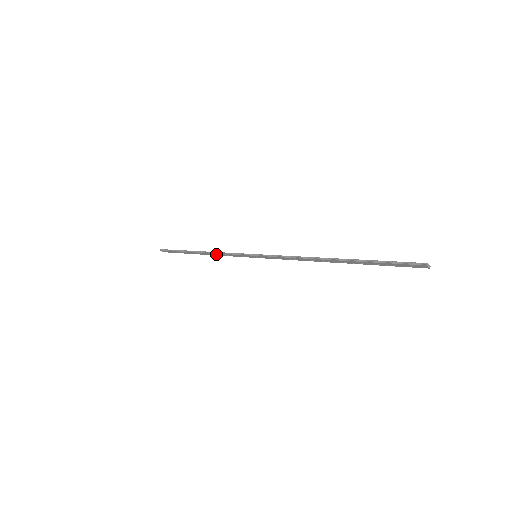
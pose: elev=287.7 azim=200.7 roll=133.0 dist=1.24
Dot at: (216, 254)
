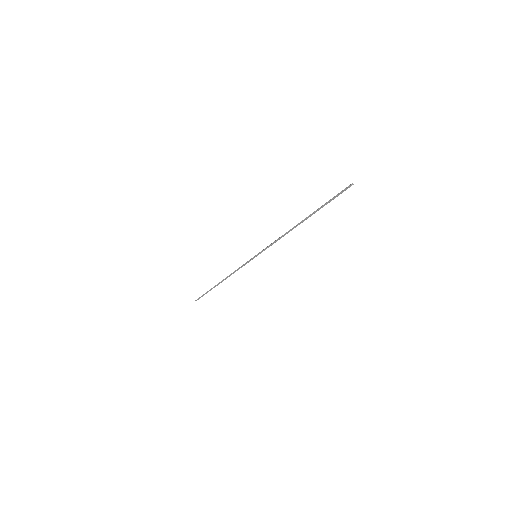
Dot at: occluded
